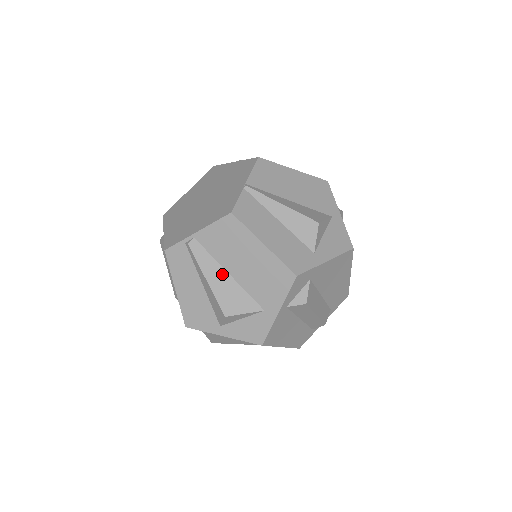
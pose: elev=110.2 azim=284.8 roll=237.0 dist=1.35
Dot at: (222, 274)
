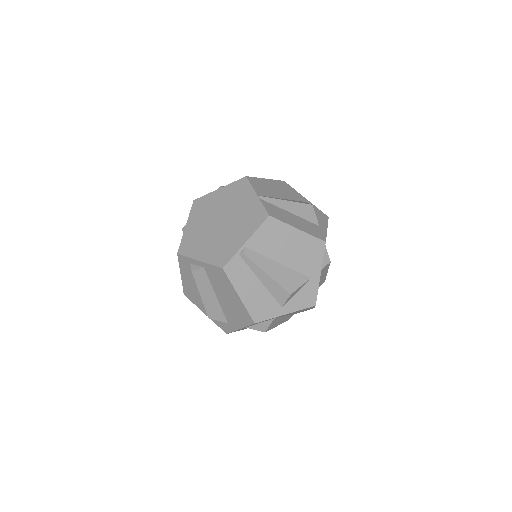
Dot at: (275, 265)
